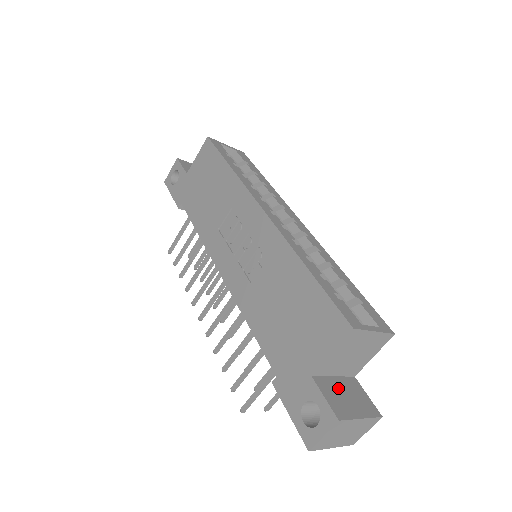
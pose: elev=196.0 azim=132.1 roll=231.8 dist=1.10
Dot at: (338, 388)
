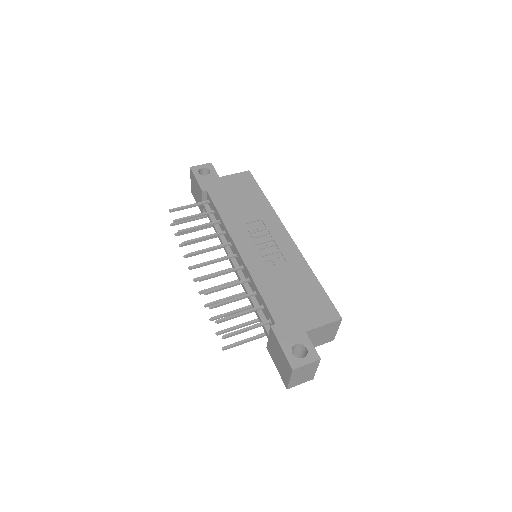
Dot at: occluded
